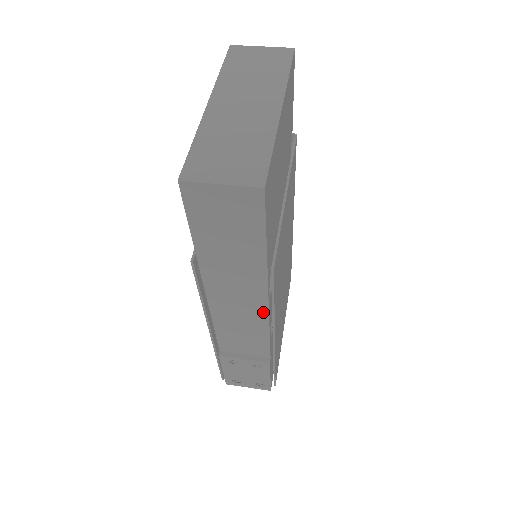
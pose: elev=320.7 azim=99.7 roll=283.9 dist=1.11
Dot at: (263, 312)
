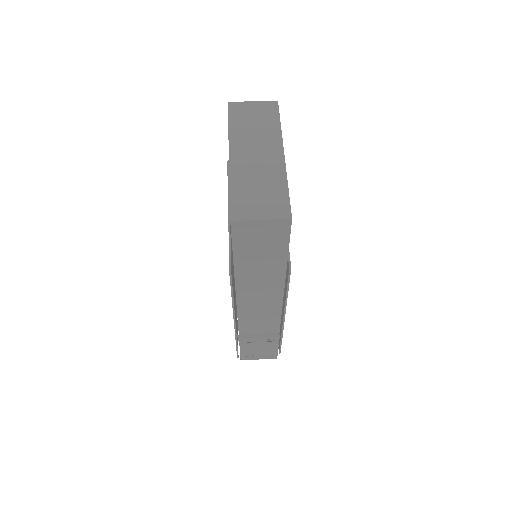
Dot at: (279, 300)
